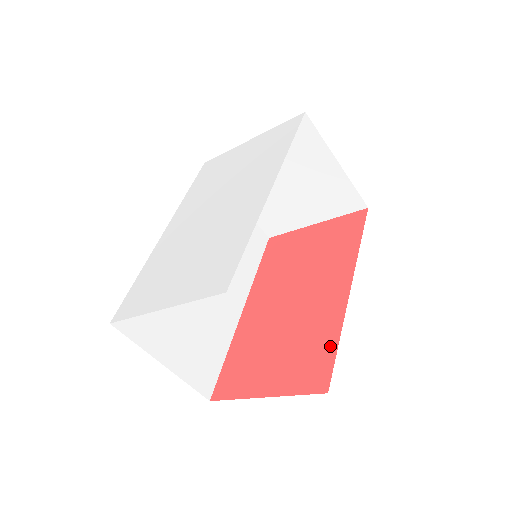
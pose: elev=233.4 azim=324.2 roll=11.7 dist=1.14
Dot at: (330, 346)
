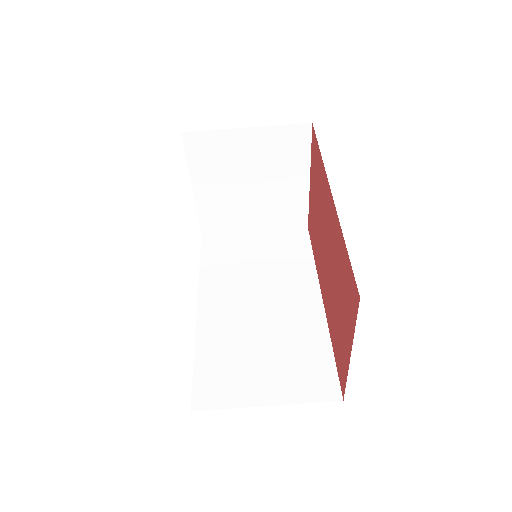
Dot at: (345, 257)
